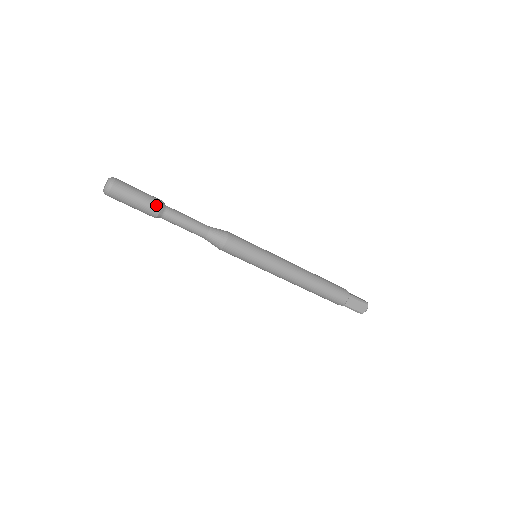
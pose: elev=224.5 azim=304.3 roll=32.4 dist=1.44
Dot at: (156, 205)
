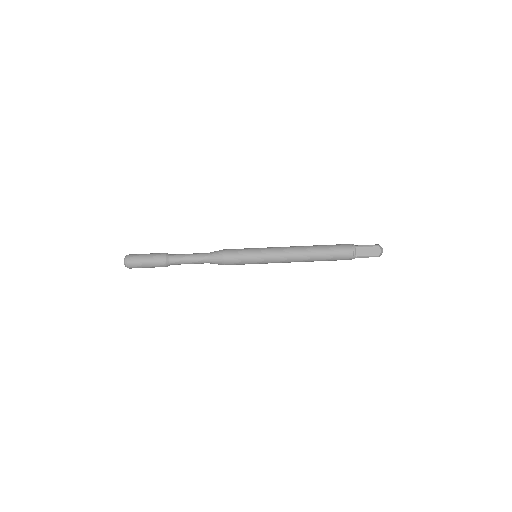
Dot at: occluded
